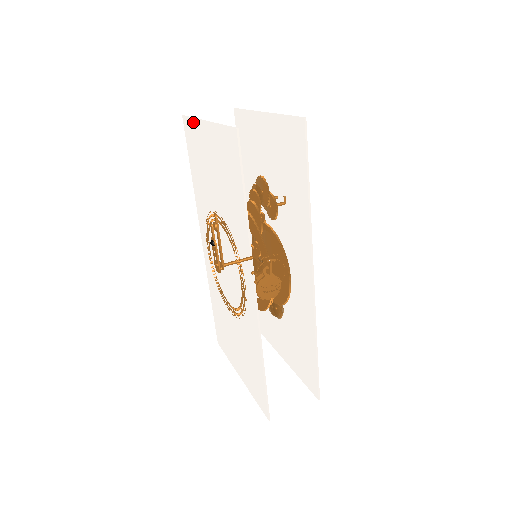
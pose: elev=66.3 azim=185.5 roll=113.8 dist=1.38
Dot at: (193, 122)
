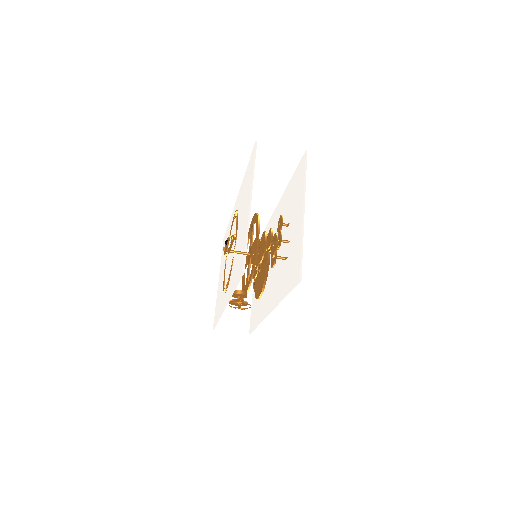
Dot at: (252, 173)
